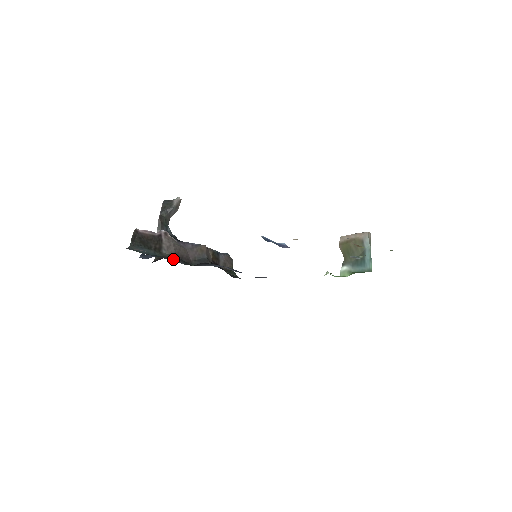
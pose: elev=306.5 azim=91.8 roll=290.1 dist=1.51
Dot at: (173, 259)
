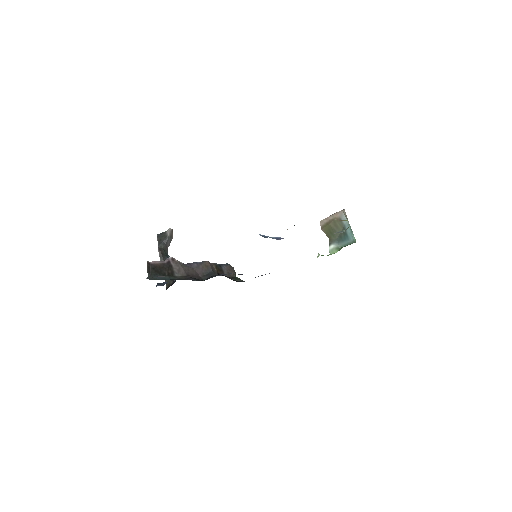
Dot at: occluded
